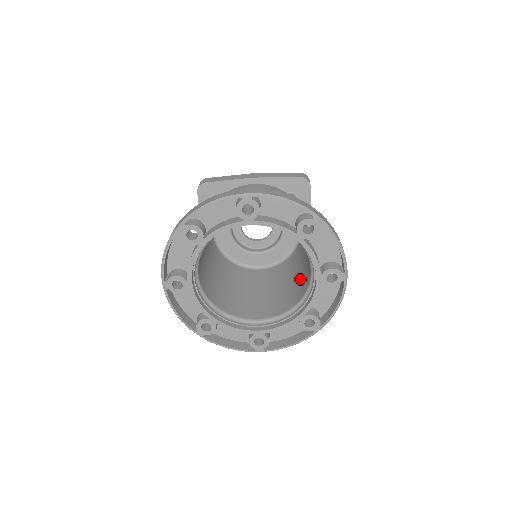
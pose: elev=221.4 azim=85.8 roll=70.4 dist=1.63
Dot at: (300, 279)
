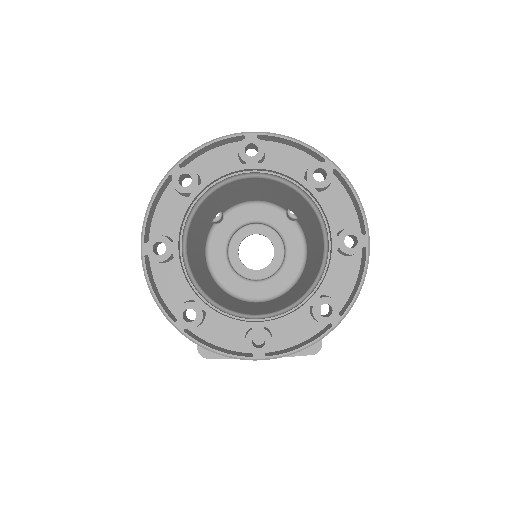
Dot at: (310, 277)
